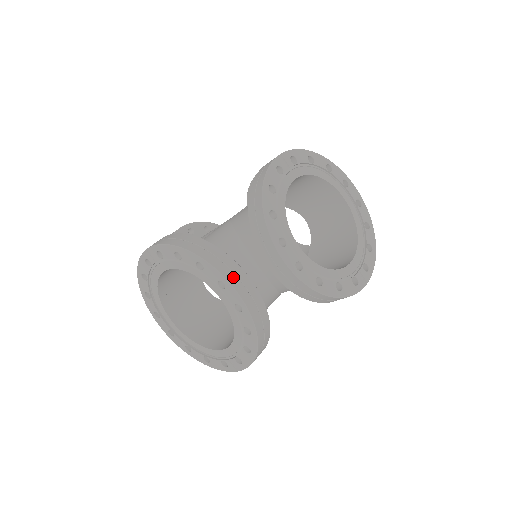
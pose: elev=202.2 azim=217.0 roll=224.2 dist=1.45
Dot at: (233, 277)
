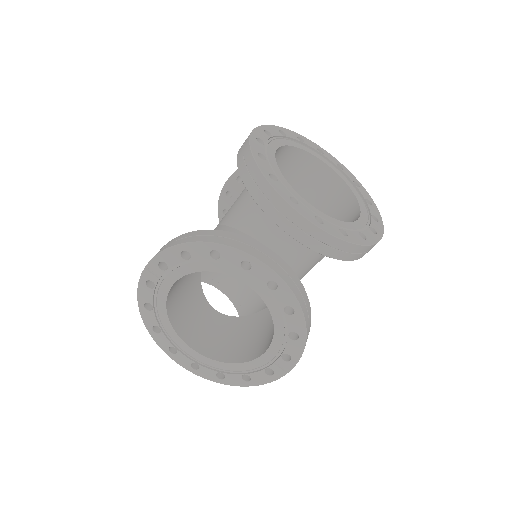
Dot at: (256, 252)
